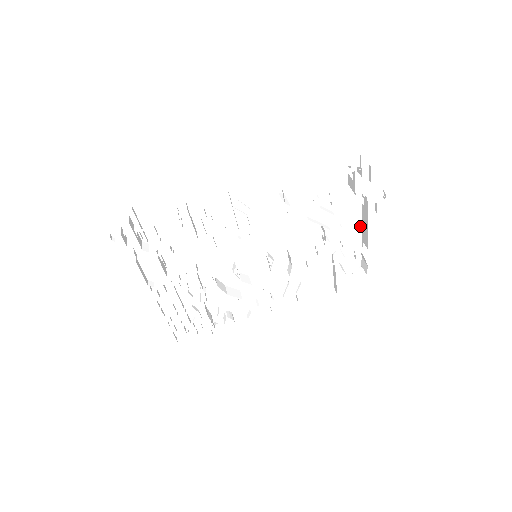
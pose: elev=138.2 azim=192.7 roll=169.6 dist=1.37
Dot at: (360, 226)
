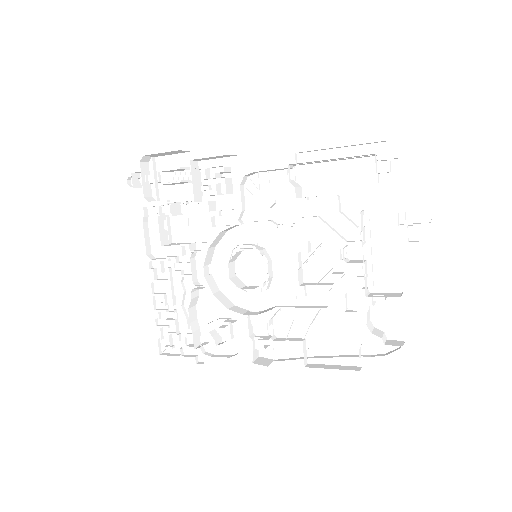
Dot at: (399, 263)
